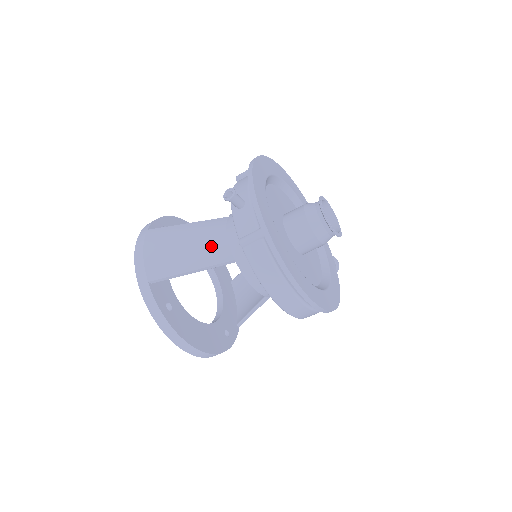
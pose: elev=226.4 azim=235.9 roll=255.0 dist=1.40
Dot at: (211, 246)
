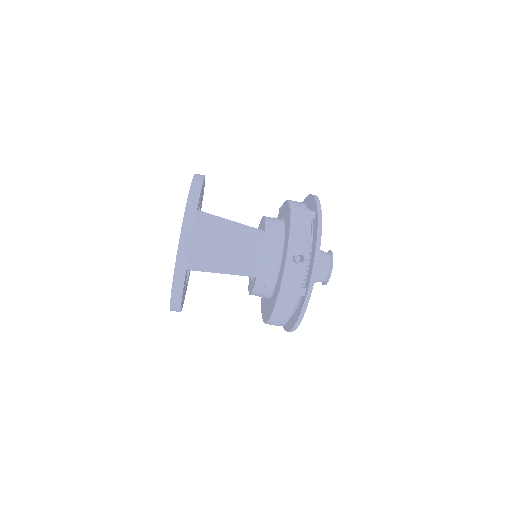
Dot at: (247, 260)
